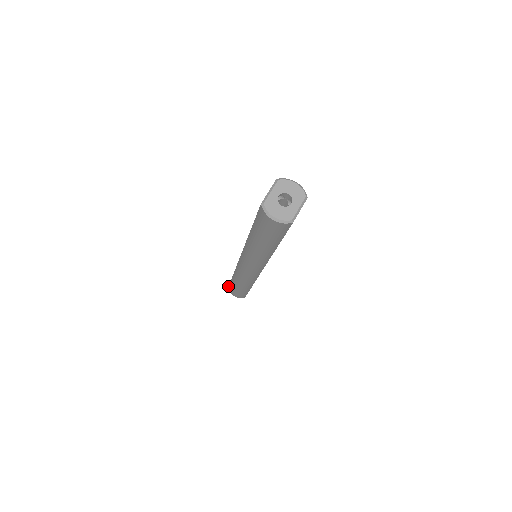
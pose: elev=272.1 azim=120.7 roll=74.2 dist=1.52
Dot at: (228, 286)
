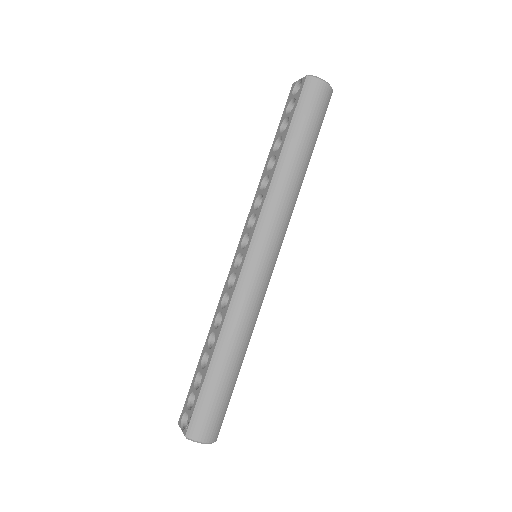
Dot at: (290, 90)
